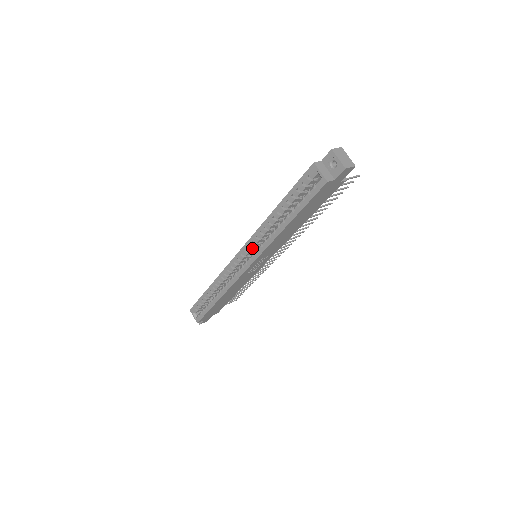
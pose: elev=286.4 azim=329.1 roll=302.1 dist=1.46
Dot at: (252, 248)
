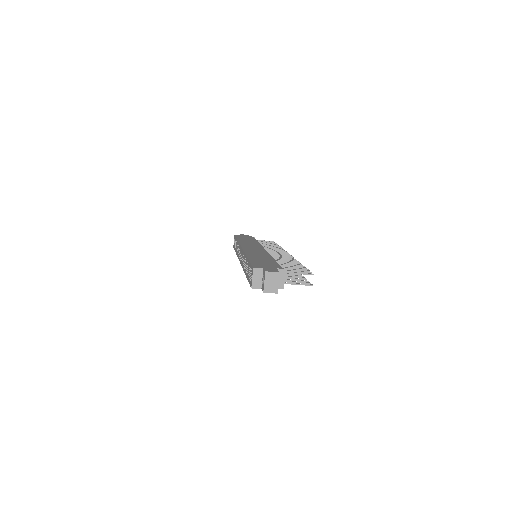
Dot at: occluded
